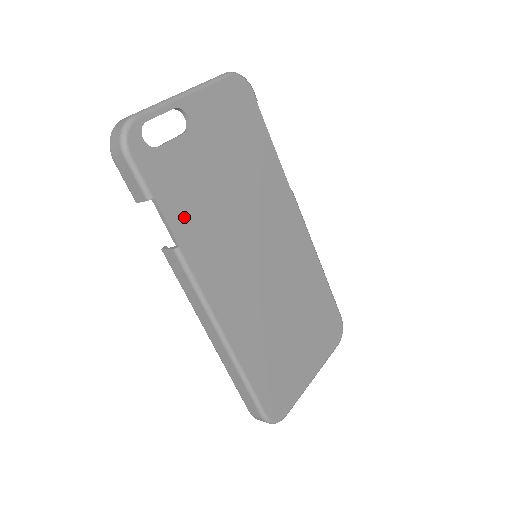
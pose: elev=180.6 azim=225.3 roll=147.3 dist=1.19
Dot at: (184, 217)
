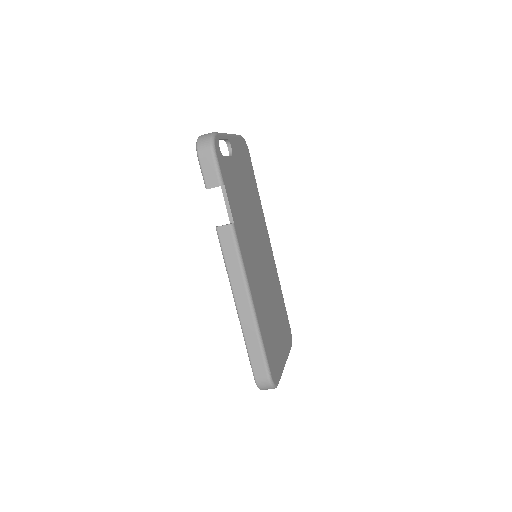
Dot at: (234, 206)
